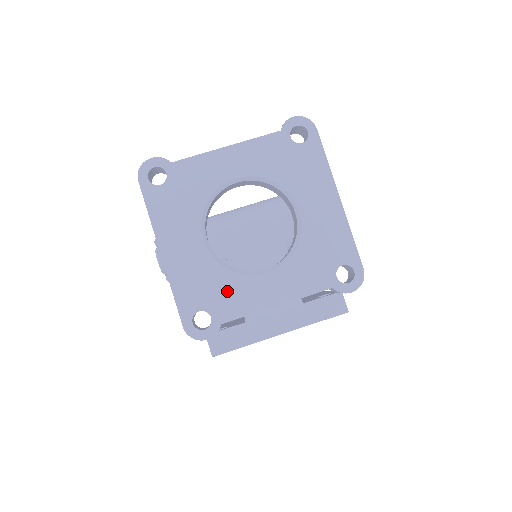
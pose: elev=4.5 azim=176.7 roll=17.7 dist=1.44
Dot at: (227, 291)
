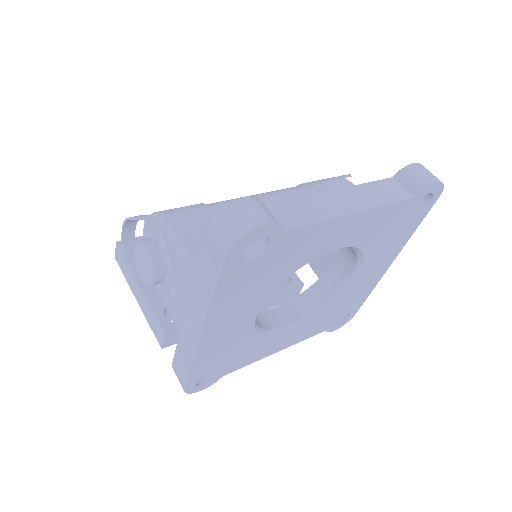
Dot at: (246, 352)
